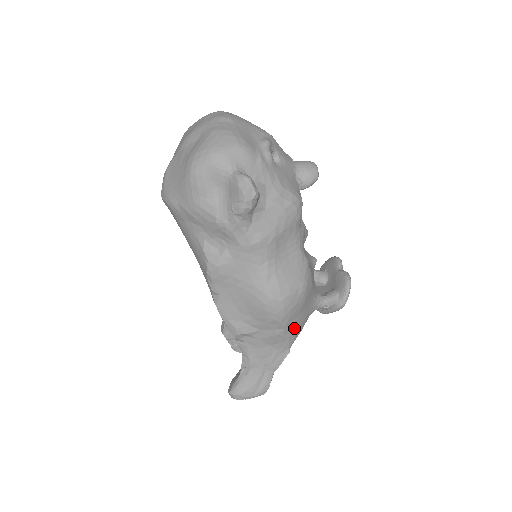
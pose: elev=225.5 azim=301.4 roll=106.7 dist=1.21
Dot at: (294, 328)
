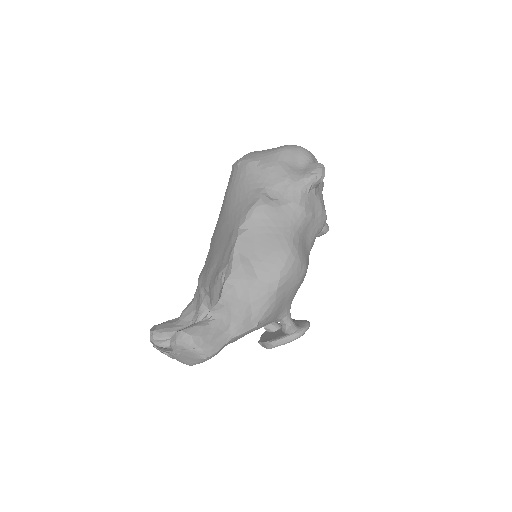
Dot at: (277, 302)
